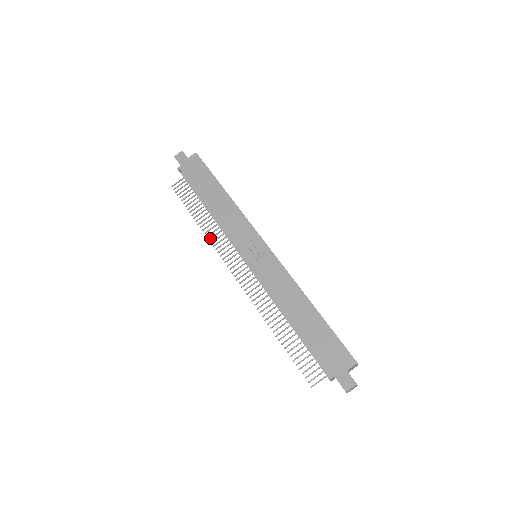
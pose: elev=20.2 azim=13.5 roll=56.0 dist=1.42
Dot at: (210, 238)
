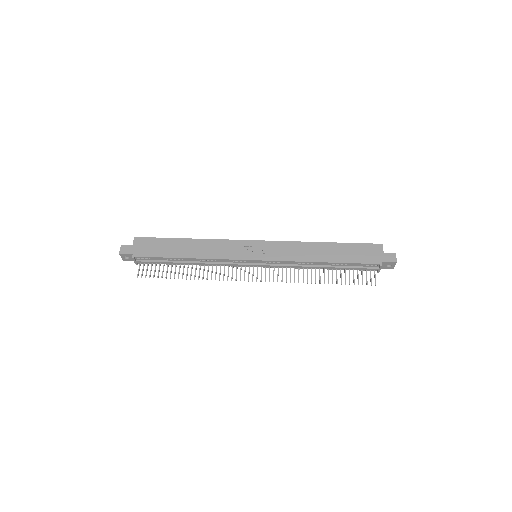
Dot at: (211, 278)
